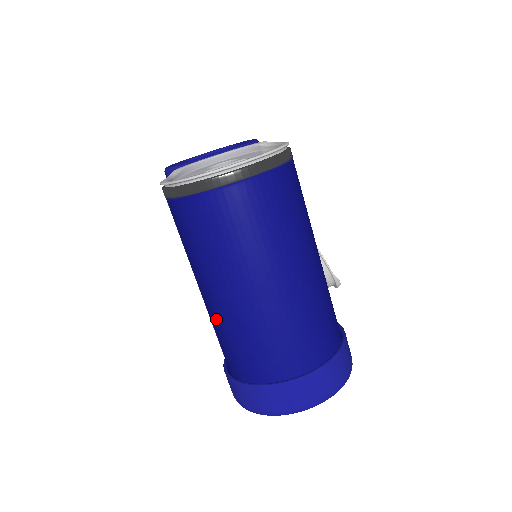
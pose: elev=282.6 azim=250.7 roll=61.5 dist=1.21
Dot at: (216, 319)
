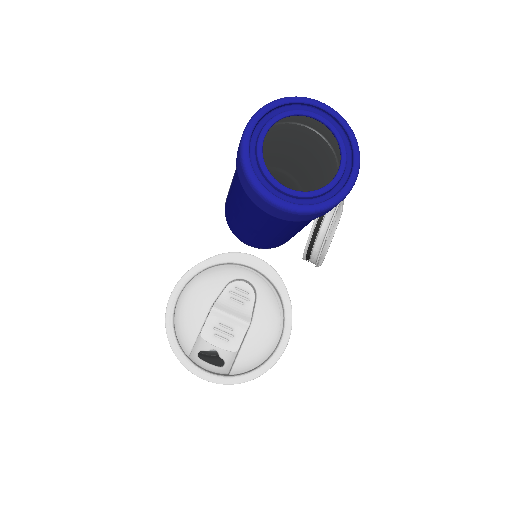
Dot at: occluded
